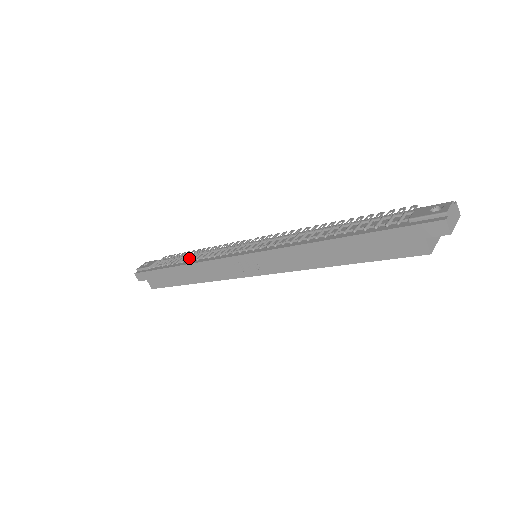
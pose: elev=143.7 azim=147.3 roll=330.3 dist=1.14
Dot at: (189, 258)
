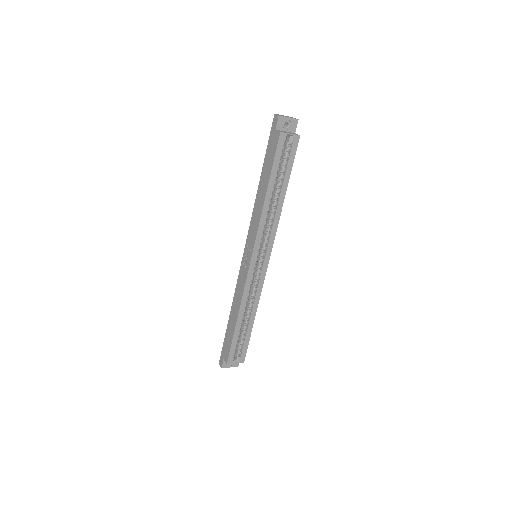
Dot at: occluded
